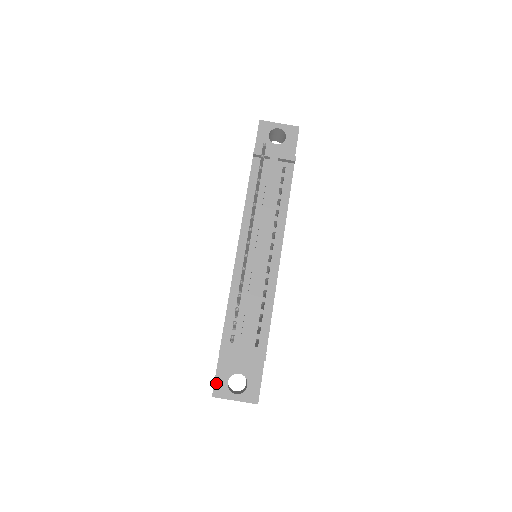
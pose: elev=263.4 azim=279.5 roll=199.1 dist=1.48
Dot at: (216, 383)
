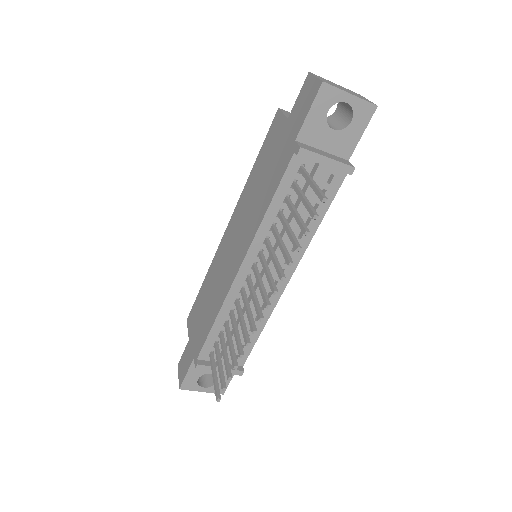
Dot at: (186, 380)
